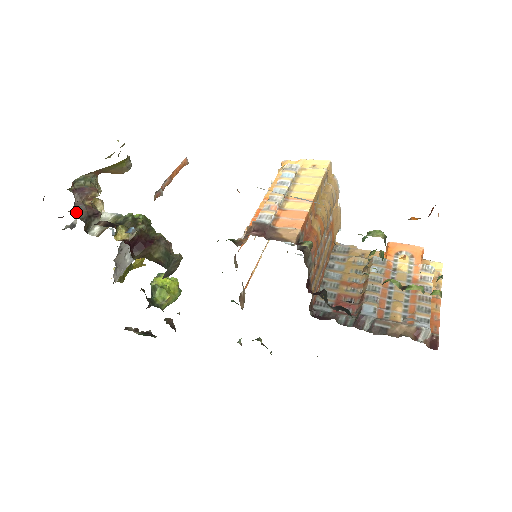
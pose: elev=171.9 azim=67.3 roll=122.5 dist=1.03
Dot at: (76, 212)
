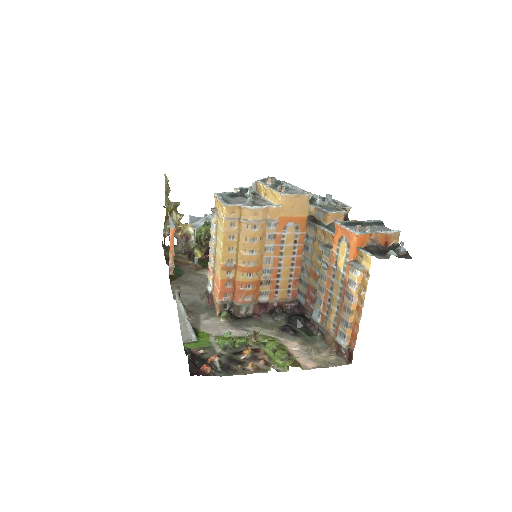
Dot at: (178, 245)
